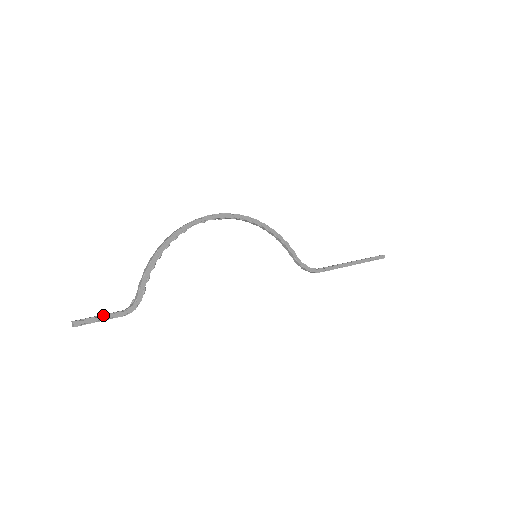
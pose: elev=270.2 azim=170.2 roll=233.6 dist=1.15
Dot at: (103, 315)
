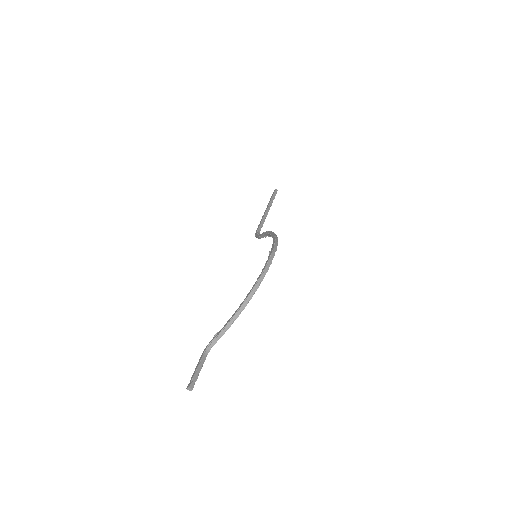
Dot at: occluded
